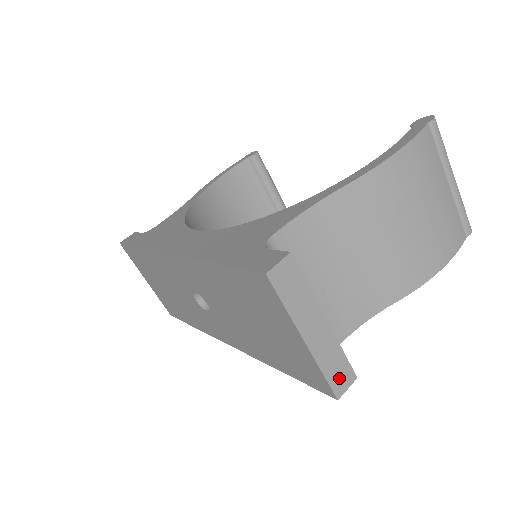
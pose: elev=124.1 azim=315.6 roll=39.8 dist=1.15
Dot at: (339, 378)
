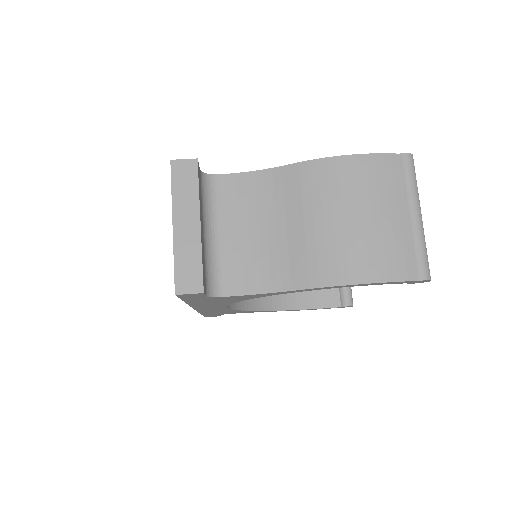
Dot at: (186, 278)
